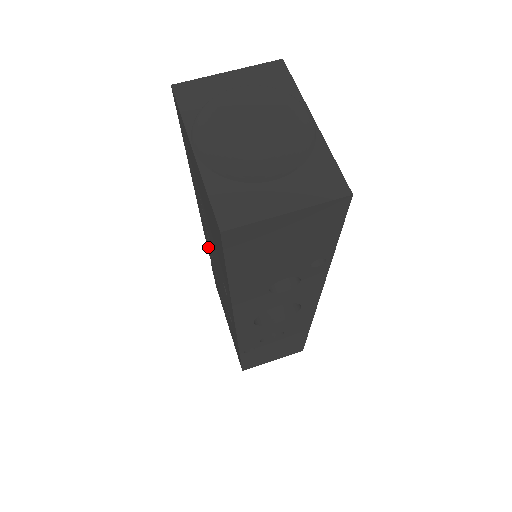
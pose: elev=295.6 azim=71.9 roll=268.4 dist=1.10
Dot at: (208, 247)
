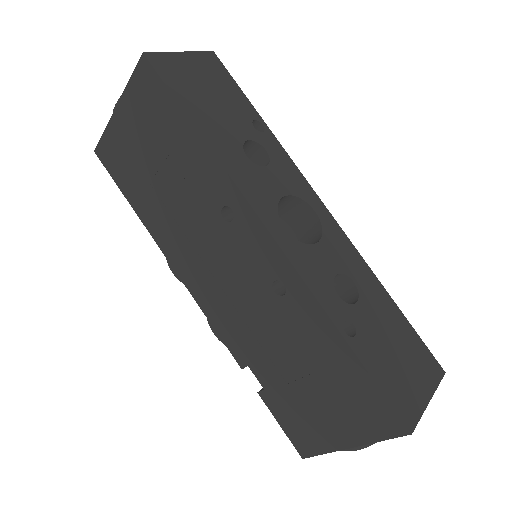
Dot at: (222, 322)
